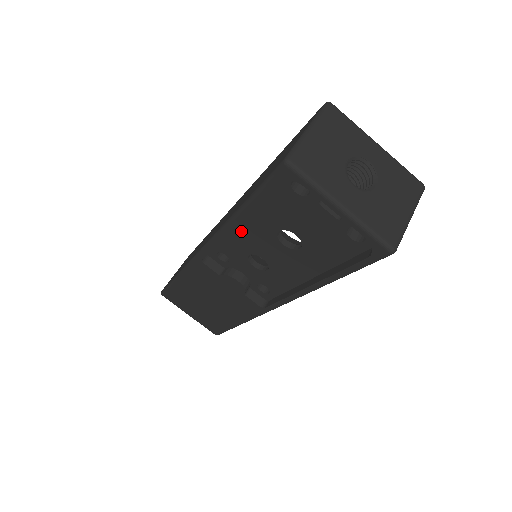
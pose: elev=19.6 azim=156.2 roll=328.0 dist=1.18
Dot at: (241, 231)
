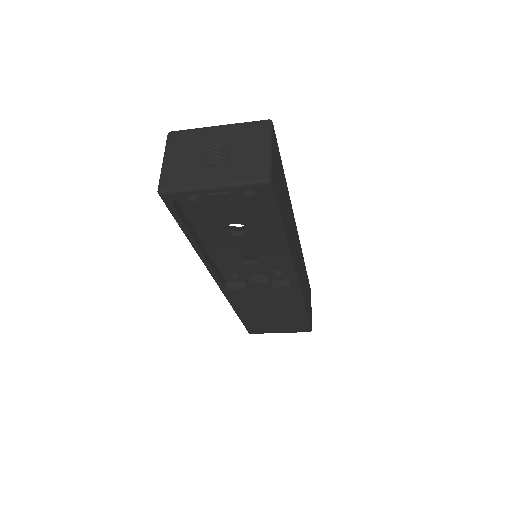
Dot at: (215, 250)
